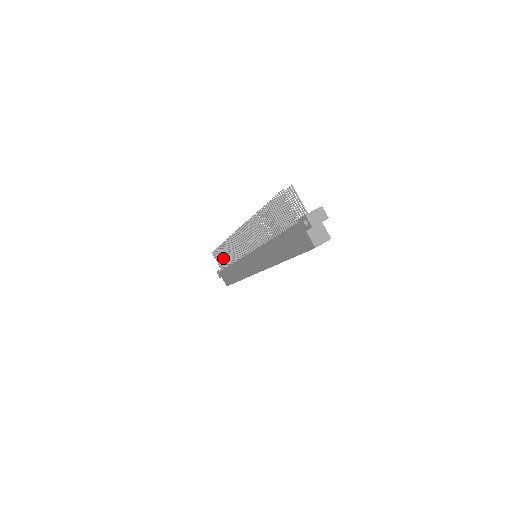
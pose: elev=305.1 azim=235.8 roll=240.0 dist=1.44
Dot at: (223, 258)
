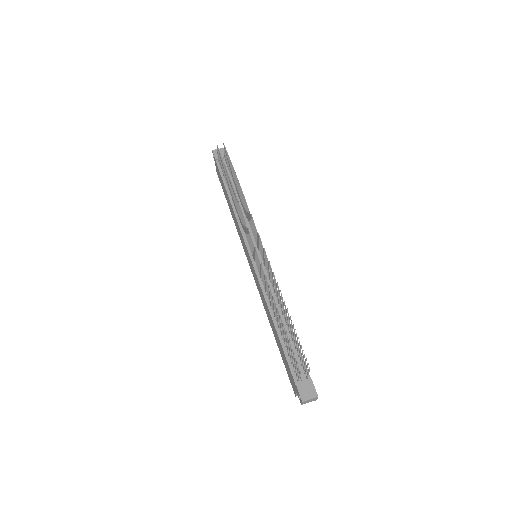
Dot at: (226, 176)
